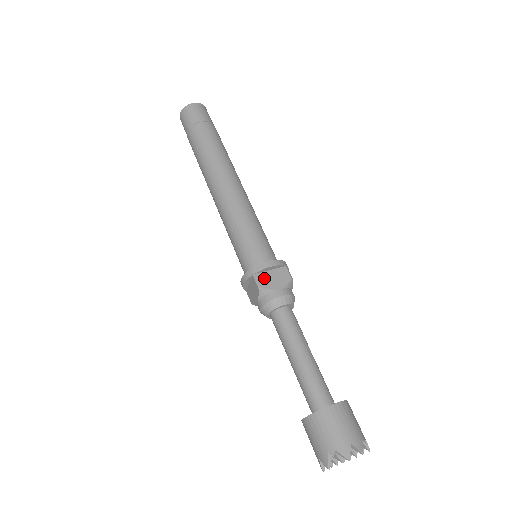
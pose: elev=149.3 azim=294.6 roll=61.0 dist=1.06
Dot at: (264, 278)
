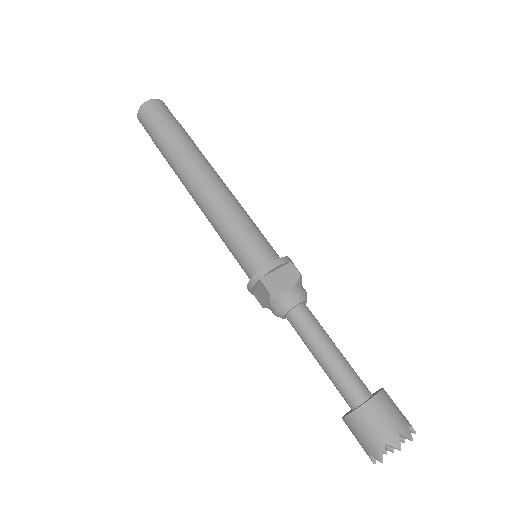
Dot at: (272, 280)
